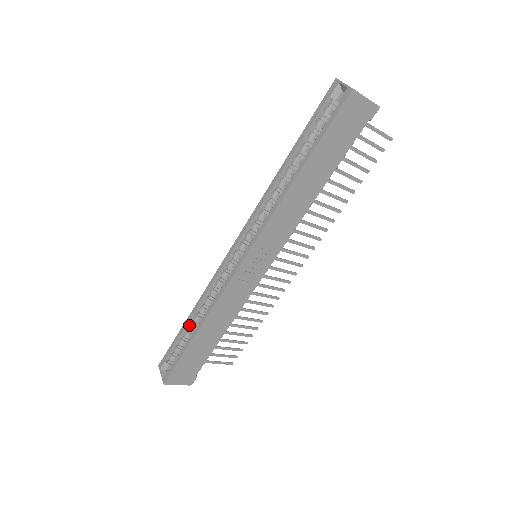
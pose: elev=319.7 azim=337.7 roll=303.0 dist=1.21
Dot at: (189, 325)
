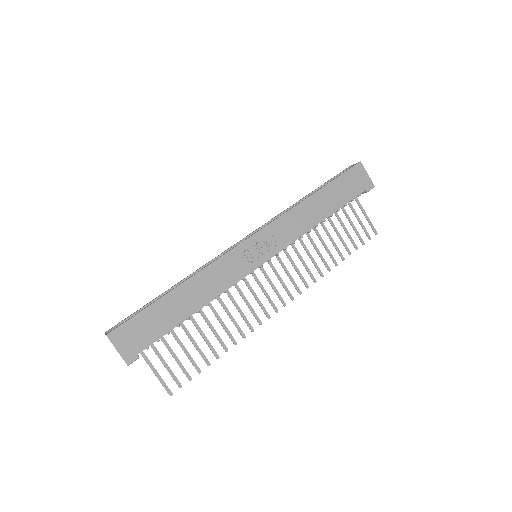
Dot at: occluded
